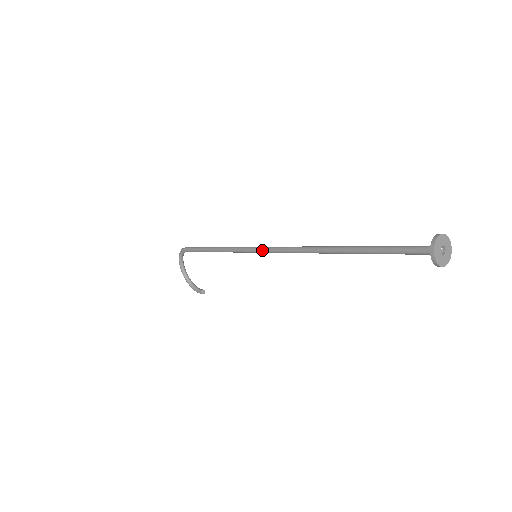
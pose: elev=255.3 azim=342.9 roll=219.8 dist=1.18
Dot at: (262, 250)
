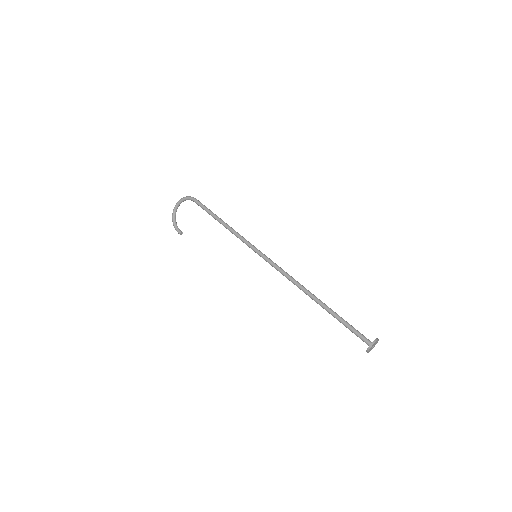
Dot at: (266, 258)
